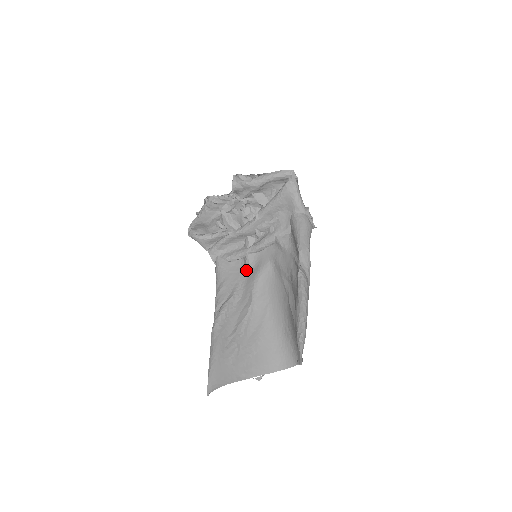
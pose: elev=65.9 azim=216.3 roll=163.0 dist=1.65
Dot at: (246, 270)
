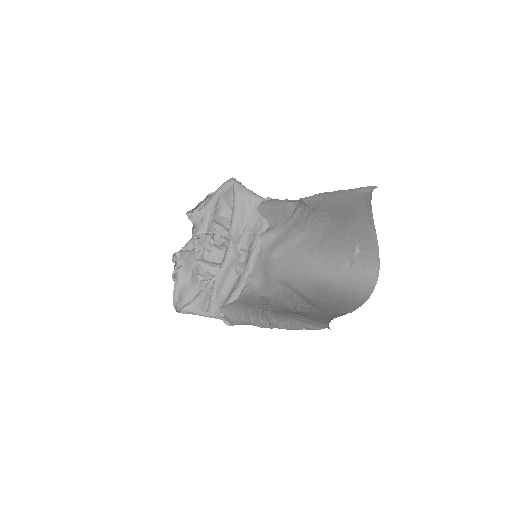
Dot at: (257, 287)
